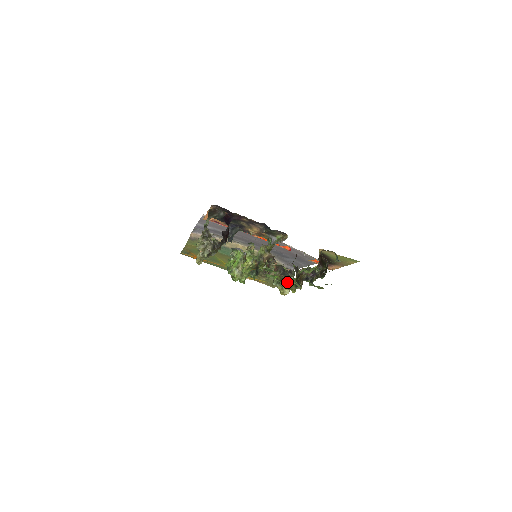
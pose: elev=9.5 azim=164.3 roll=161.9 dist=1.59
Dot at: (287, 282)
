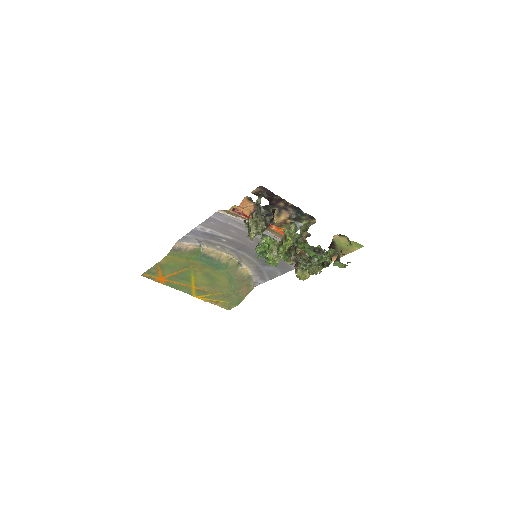
Dot at: (314, 263)
